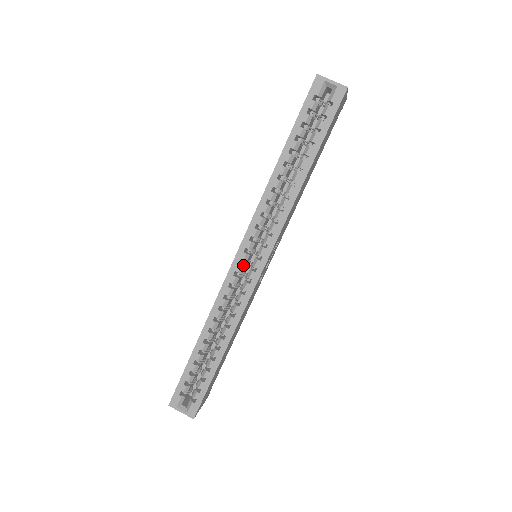
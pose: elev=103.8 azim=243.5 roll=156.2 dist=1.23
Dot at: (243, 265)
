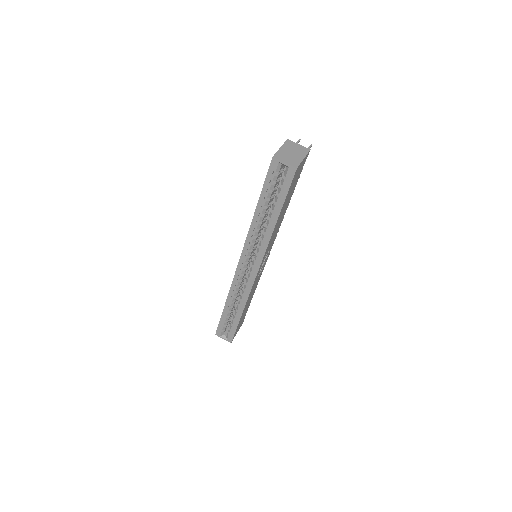
Dot at: (244, 269)
